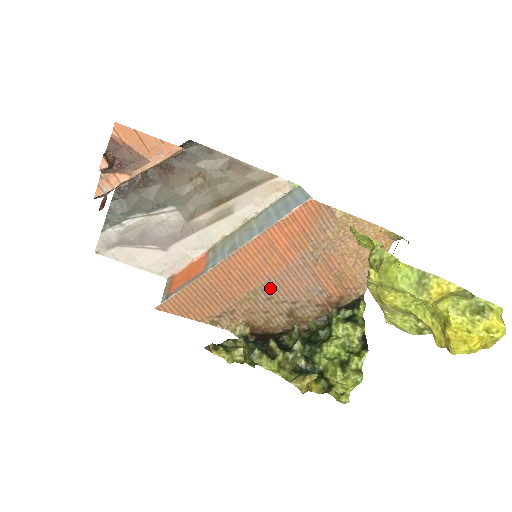
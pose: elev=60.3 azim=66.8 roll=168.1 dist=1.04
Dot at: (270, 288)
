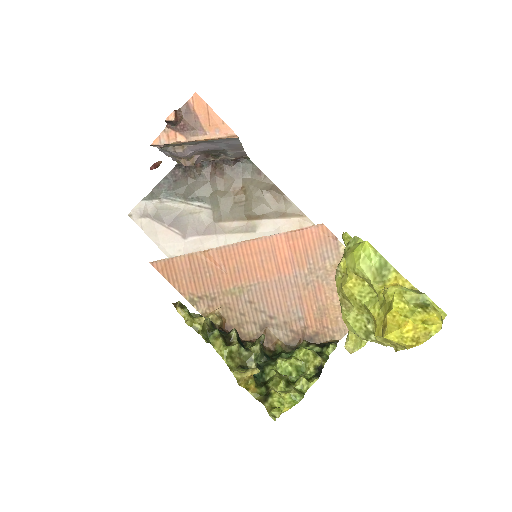
Dot at: (256, 292)
